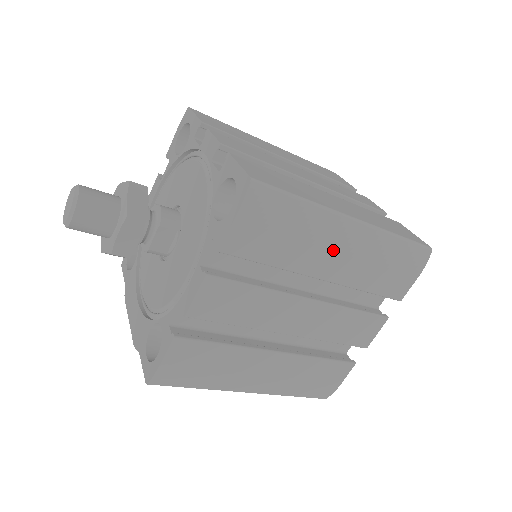
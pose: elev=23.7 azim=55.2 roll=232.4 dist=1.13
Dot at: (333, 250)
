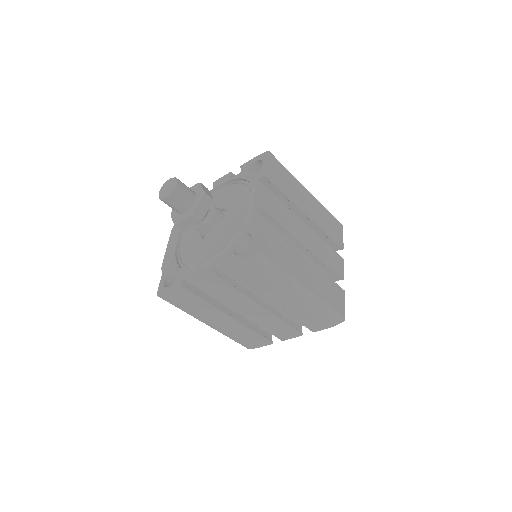
Dot at: (285, 296)
